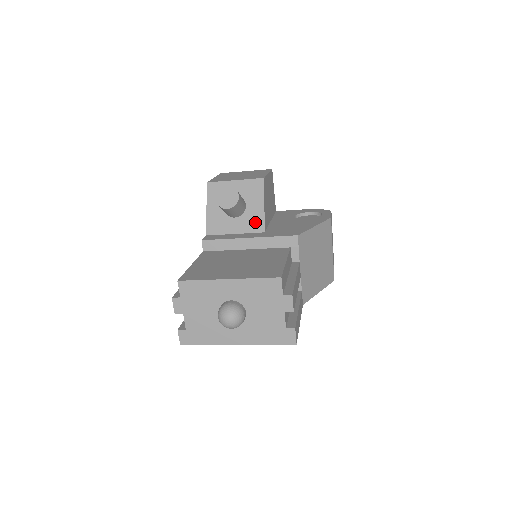
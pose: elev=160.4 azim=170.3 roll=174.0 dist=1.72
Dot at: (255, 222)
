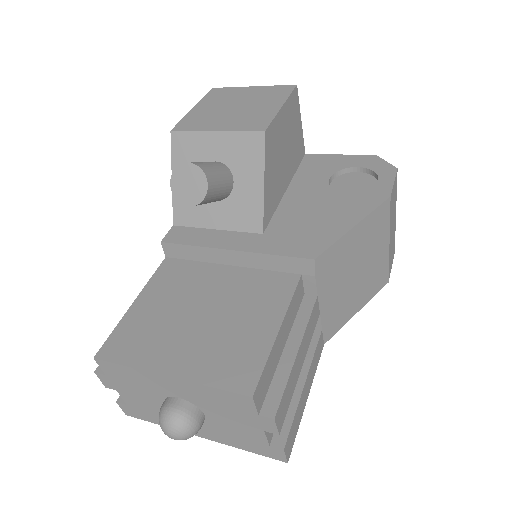
Dot at: (248, 213)
